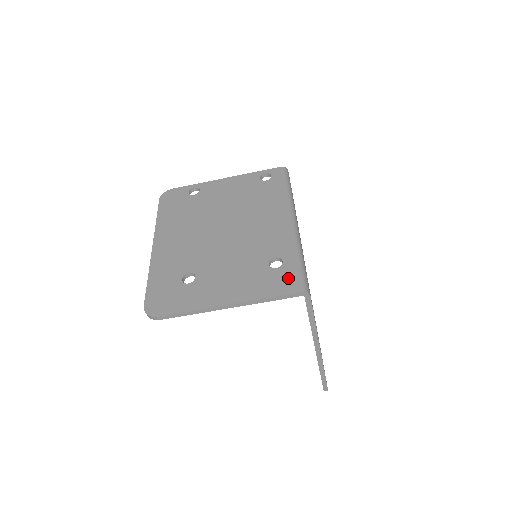
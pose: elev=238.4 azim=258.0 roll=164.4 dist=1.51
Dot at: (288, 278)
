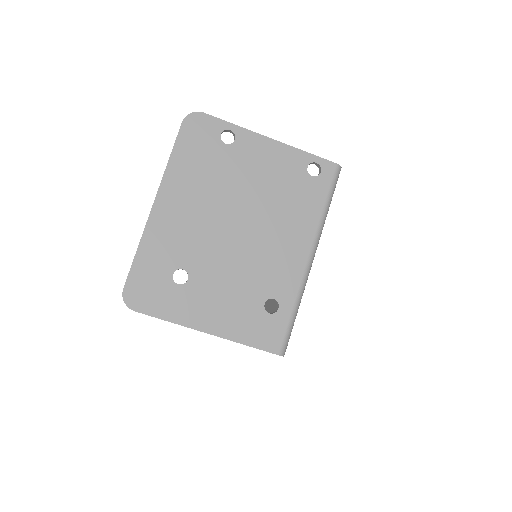
Dot at: (275, 332)
